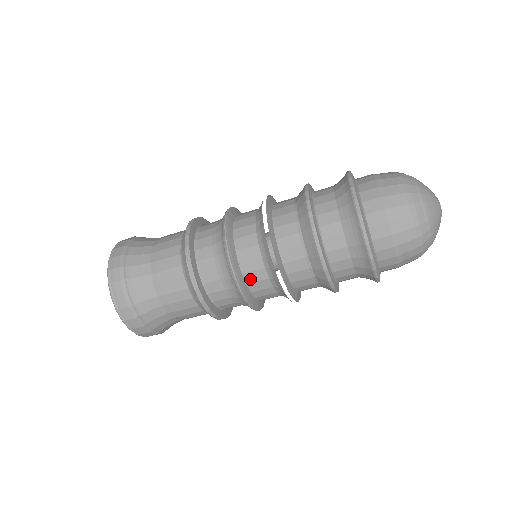
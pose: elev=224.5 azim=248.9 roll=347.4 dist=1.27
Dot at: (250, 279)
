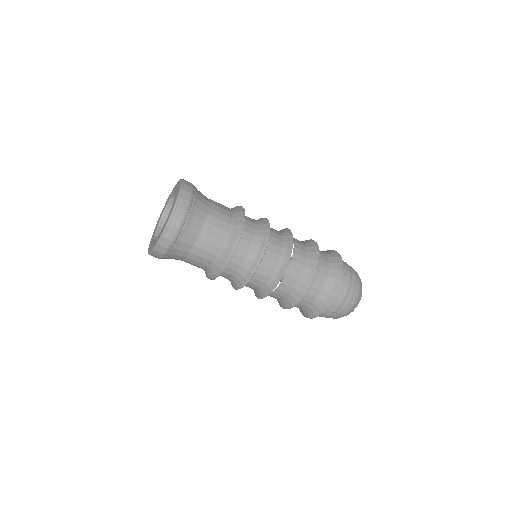
Dot at: (252, 281)
